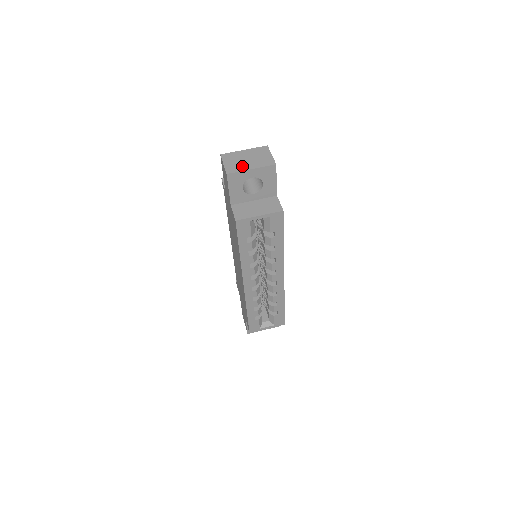
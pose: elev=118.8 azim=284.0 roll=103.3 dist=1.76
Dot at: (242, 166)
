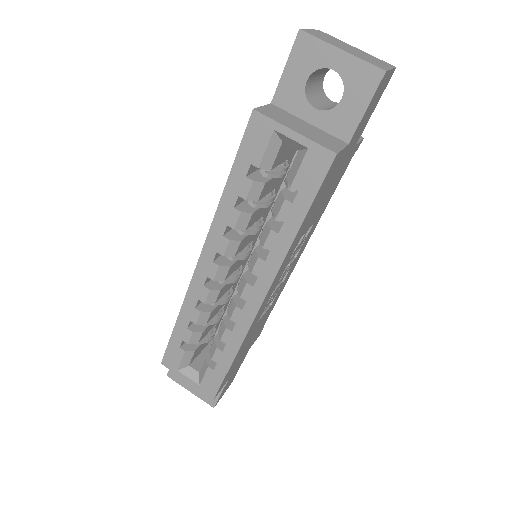
Dot at: (332, 42)
